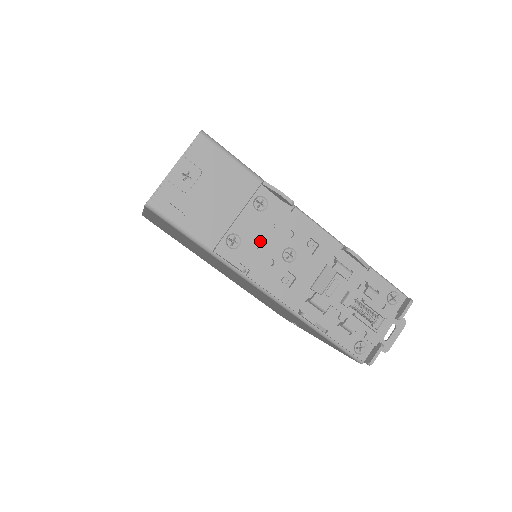
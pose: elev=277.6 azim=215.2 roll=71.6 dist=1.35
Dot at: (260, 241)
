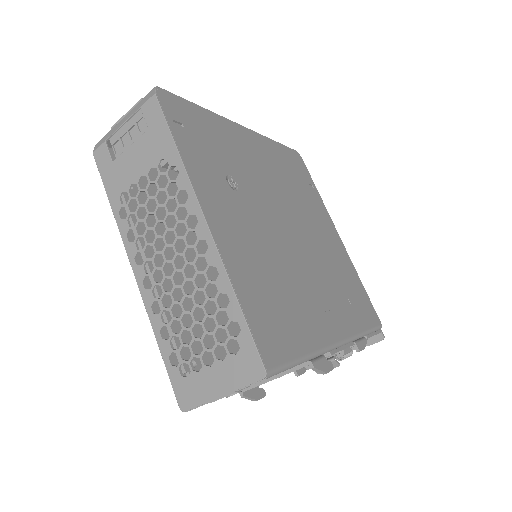
Dot at: occluded
